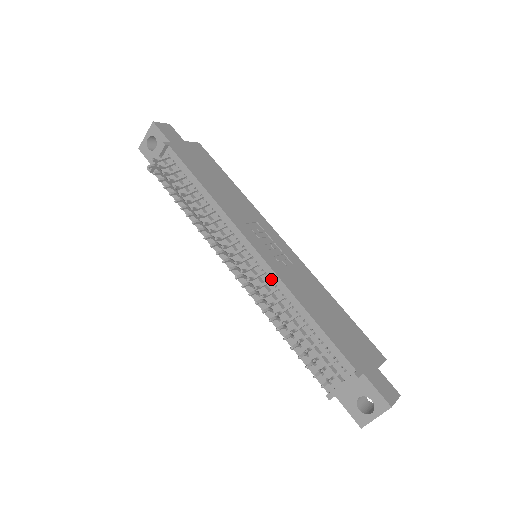
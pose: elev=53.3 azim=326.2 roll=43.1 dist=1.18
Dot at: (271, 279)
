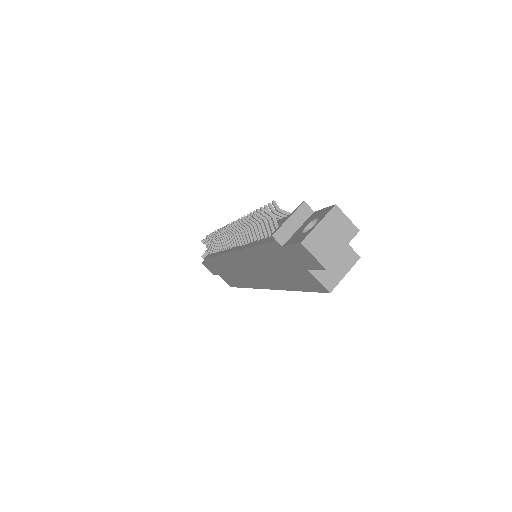
Dot at: occluded
